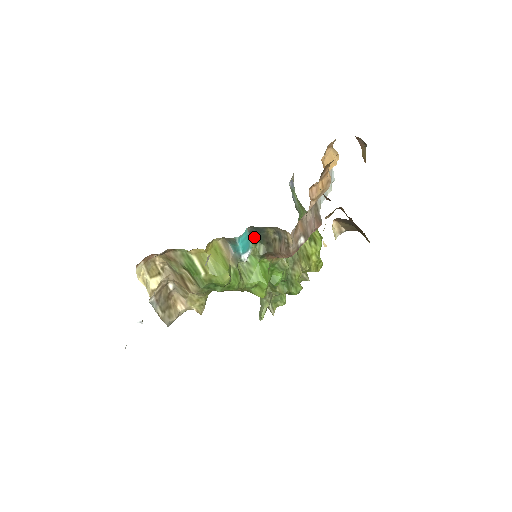
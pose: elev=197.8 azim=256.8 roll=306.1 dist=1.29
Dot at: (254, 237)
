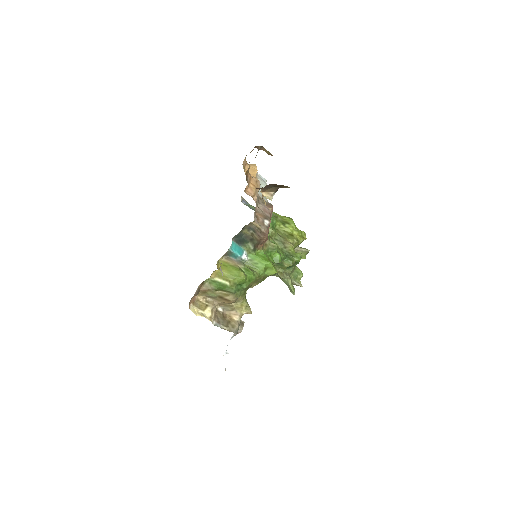
Dot at: (241, 243)
